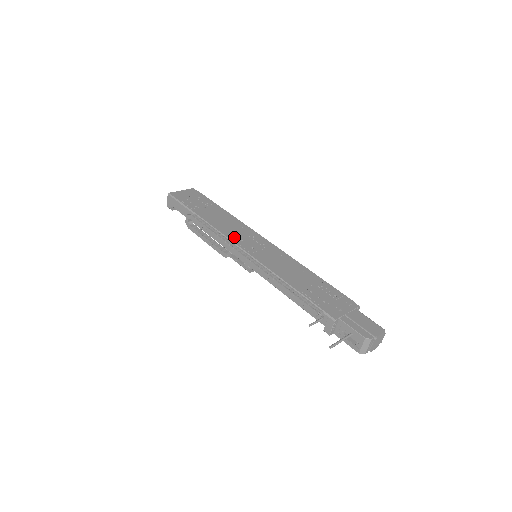
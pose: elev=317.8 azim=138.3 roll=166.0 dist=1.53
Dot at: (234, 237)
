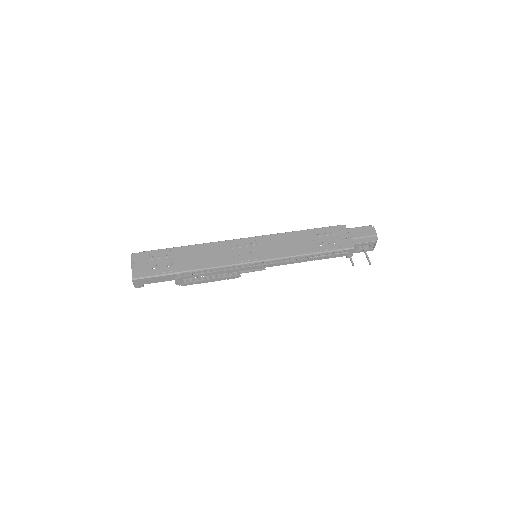
Dot at: (232, 260)
